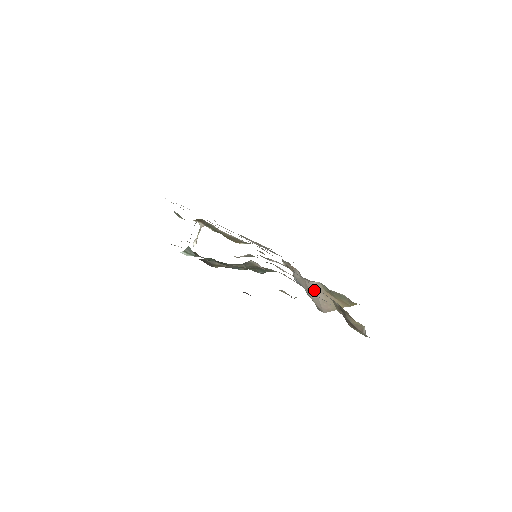
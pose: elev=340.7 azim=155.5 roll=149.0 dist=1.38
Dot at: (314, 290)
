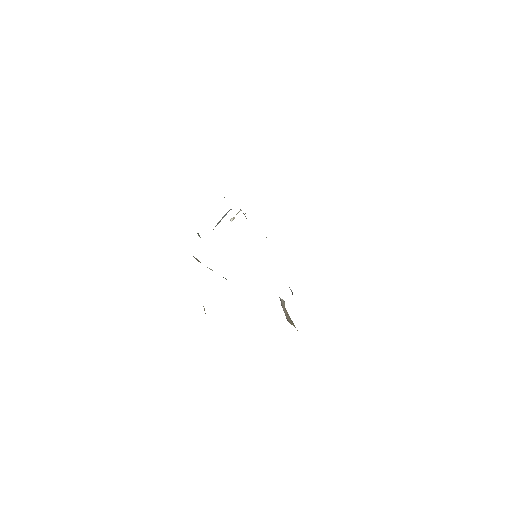
Dot at: (282, 303)
